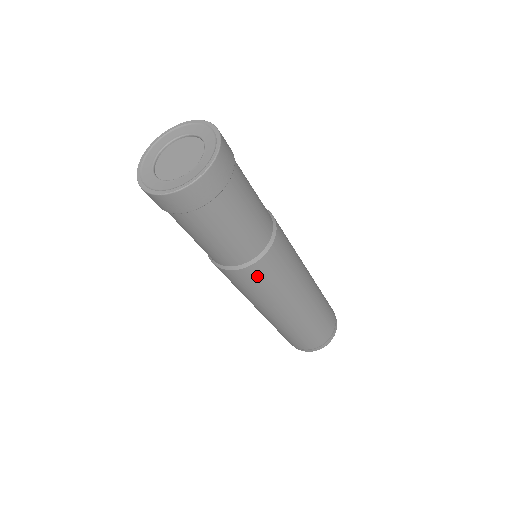
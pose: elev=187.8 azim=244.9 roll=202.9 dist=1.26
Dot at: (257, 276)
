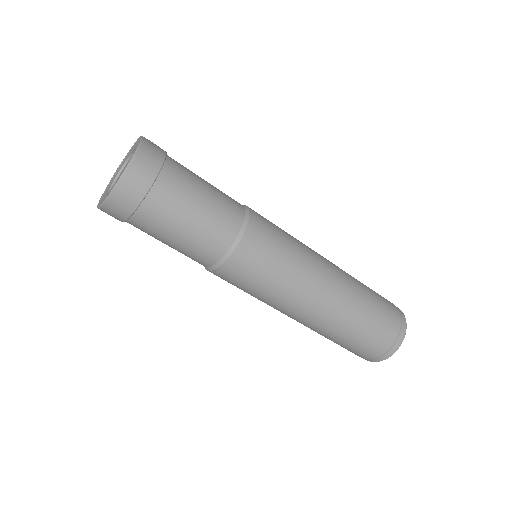
Dot at: (223, 279)
